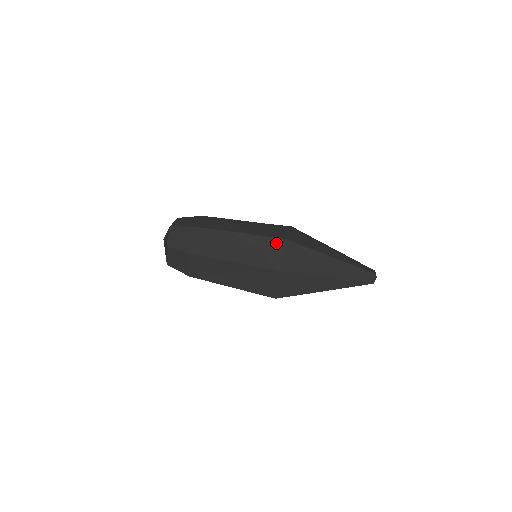
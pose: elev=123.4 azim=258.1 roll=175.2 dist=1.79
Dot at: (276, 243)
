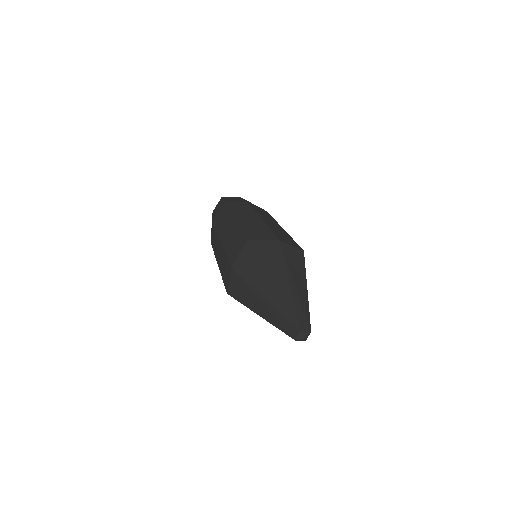
Dot at: (242, 240)
